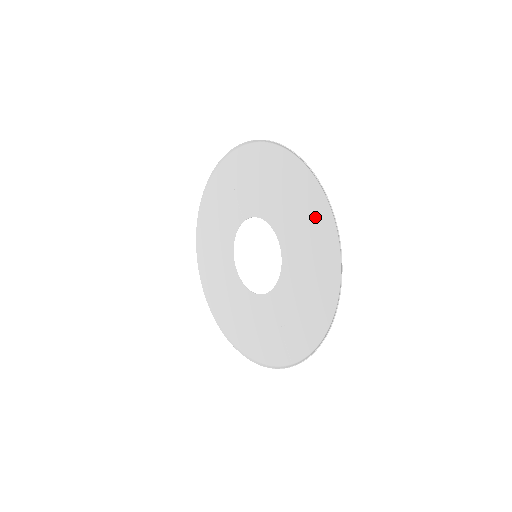
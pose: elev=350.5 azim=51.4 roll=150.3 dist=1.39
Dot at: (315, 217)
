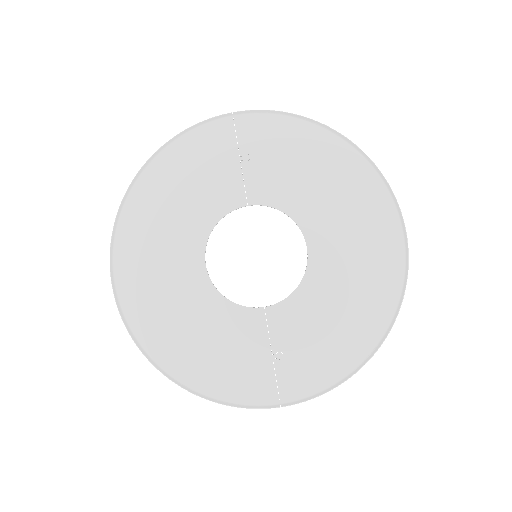
Dot at: (378, 238)
